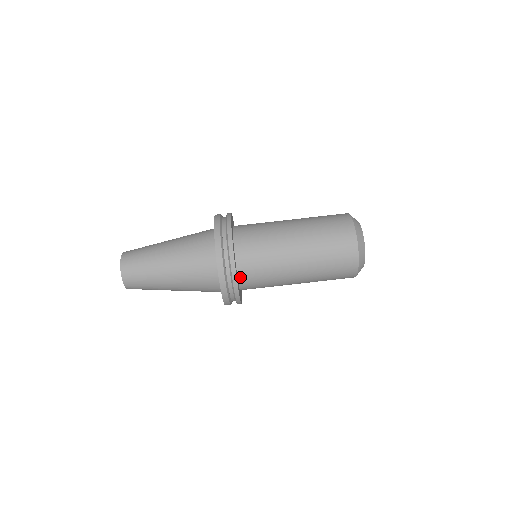
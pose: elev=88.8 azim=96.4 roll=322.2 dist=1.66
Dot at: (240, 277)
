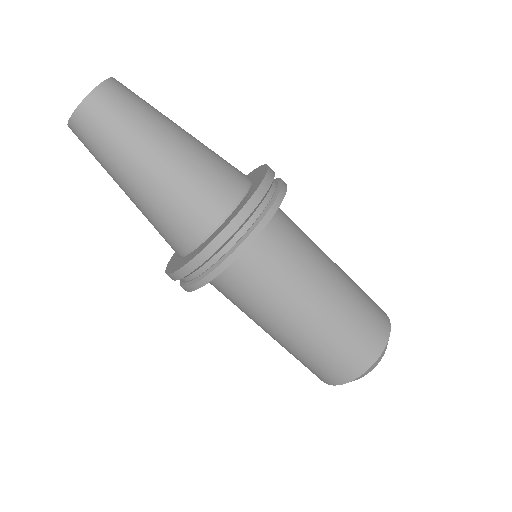
Dot at: occluded
